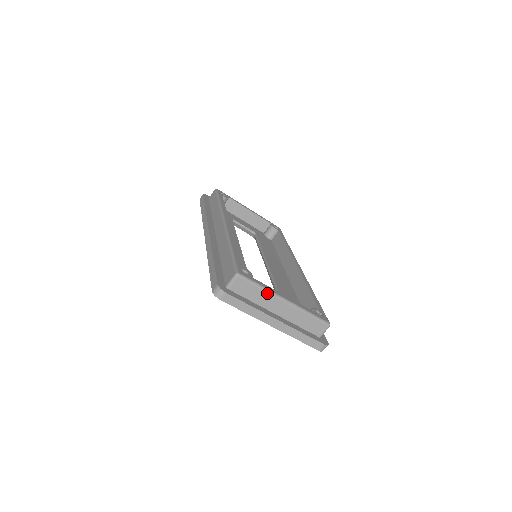
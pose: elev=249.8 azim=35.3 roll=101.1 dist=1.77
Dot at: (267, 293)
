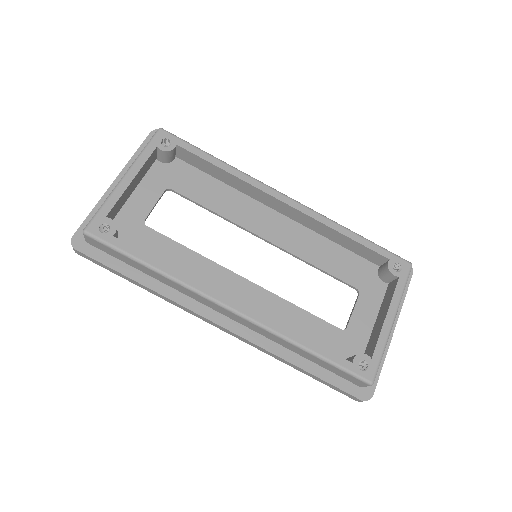
Dot at: occluded
